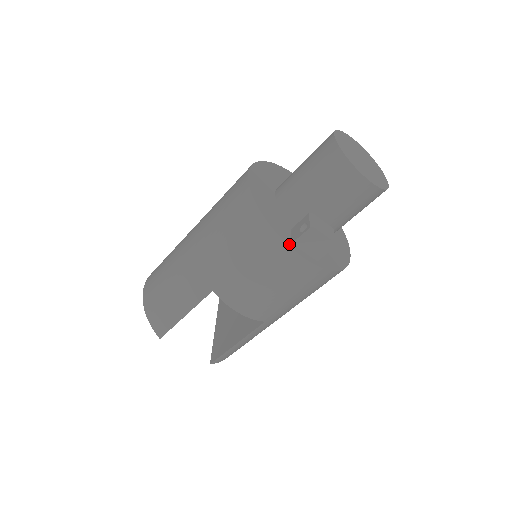
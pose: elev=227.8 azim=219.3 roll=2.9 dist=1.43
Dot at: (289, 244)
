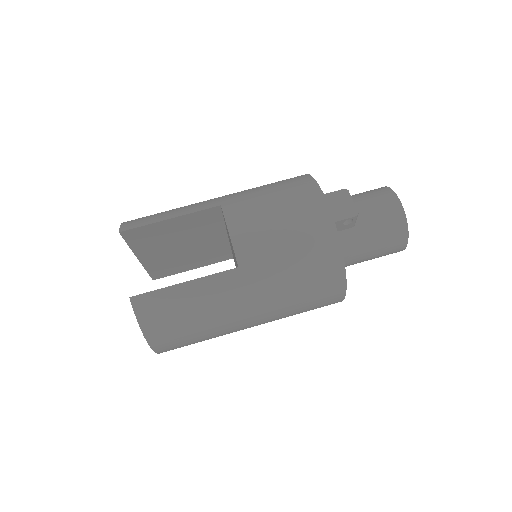
Dot at: (321, 190)
